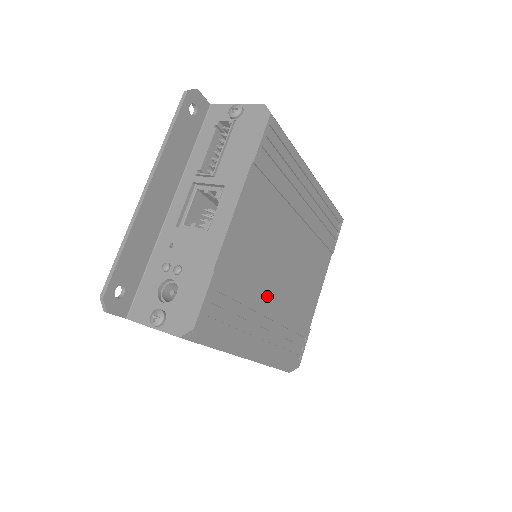
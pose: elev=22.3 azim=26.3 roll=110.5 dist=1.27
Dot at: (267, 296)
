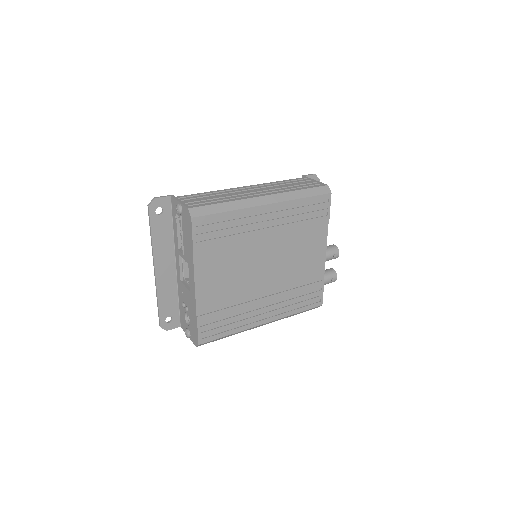
Dot at: (257, 295)
